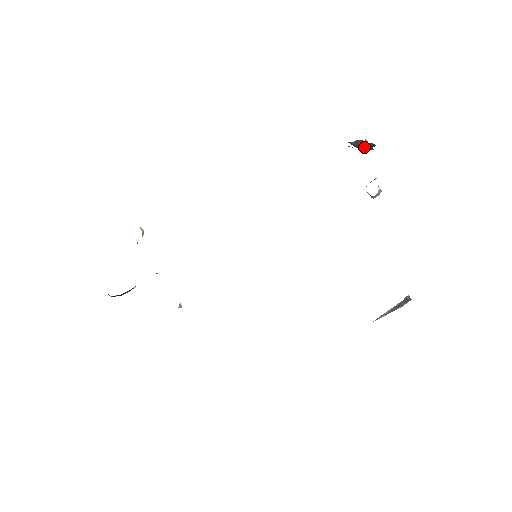
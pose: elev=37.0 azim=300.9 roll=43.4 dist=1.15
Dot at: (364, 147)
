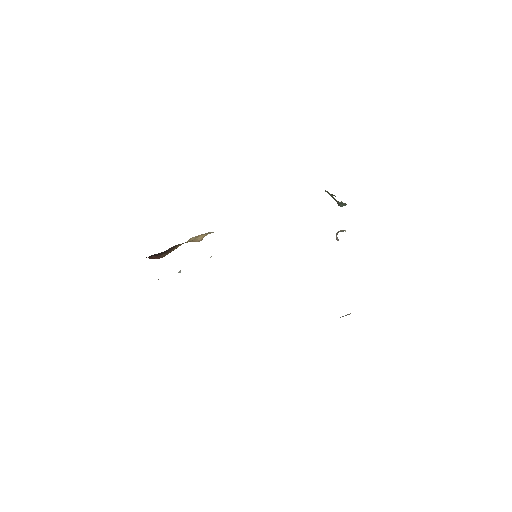
Dot at: (342, 206)
